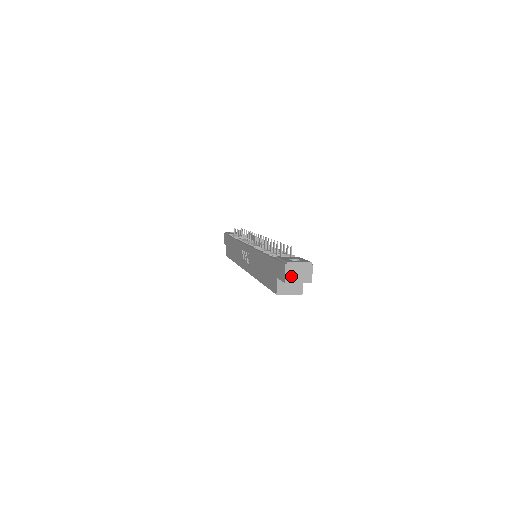
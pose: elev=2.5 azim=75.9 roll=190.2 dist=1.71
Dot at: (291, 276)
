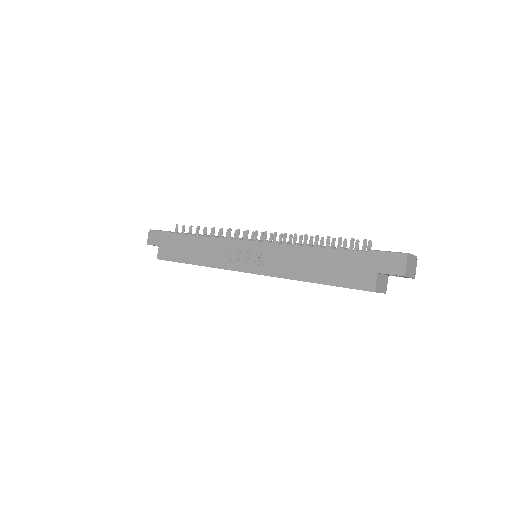
Dot at: (408, 269)
